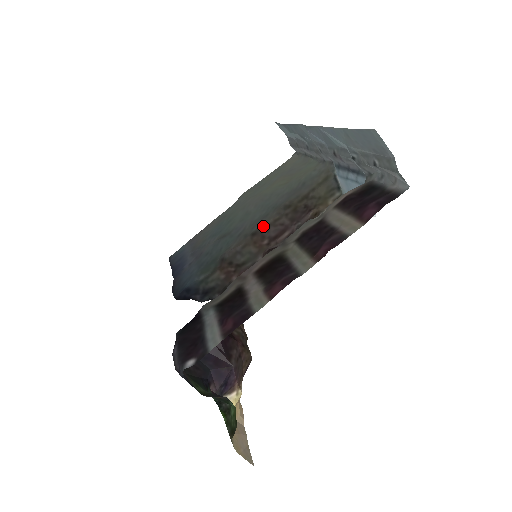
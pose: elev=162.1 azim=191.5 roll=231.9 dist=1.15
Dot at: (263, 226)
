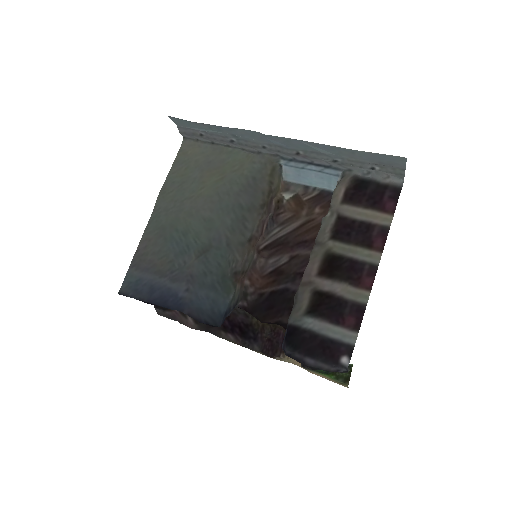
Dot at: (254, 230)
